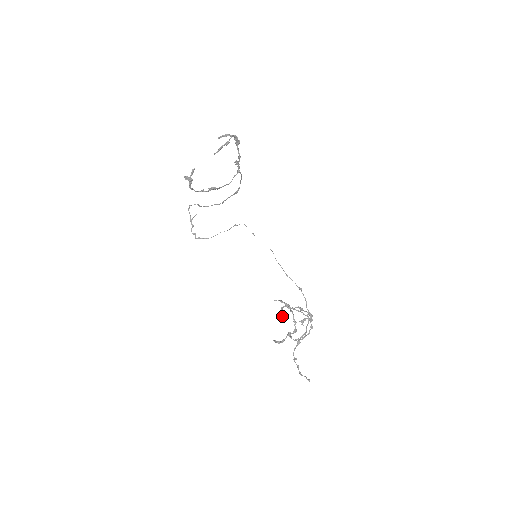
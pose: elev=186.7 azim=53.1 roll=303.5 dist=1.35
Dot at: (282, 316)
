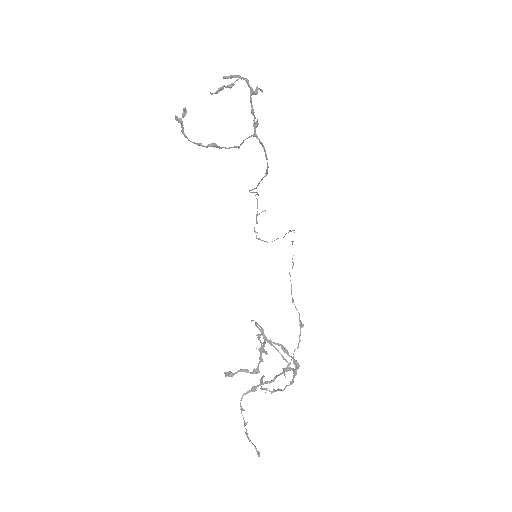
Dot at: (264, 350)
